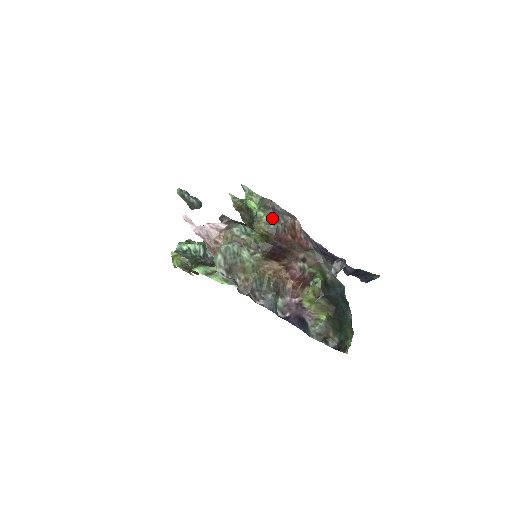
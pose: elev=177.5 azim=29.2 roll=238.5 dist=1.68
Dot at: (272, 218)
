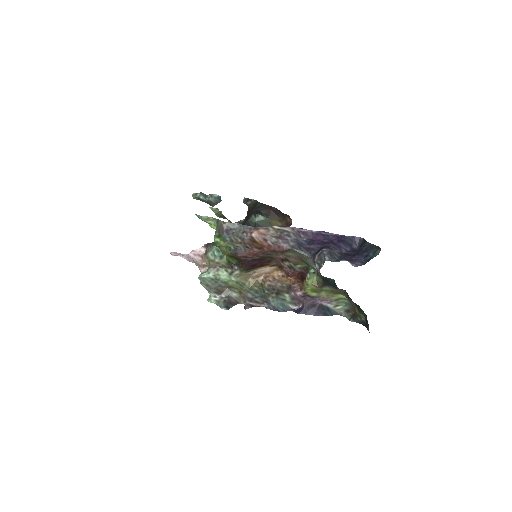
Dot at: (228, 241)
